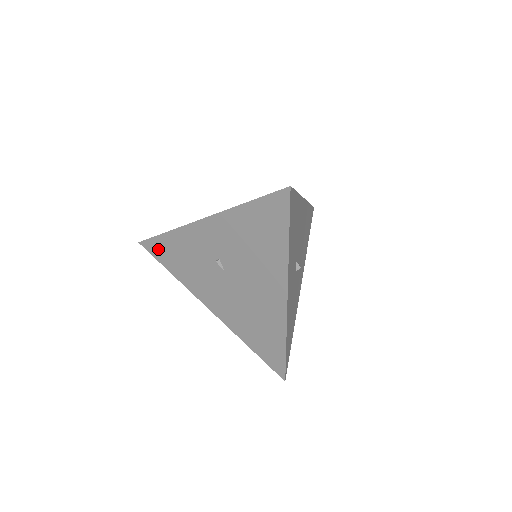
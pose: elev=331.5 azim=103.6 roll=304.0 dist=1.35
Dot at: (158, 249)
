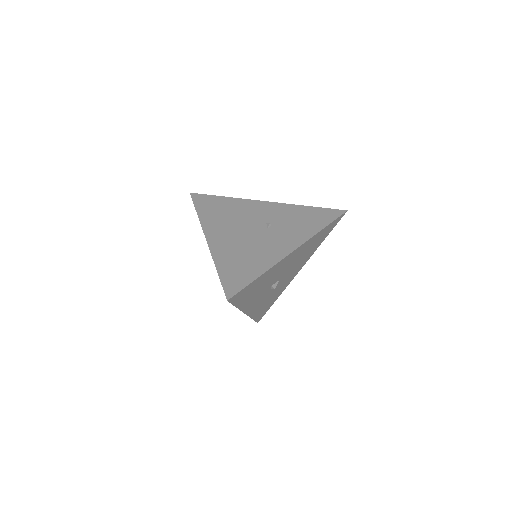
Dot at: occluded
